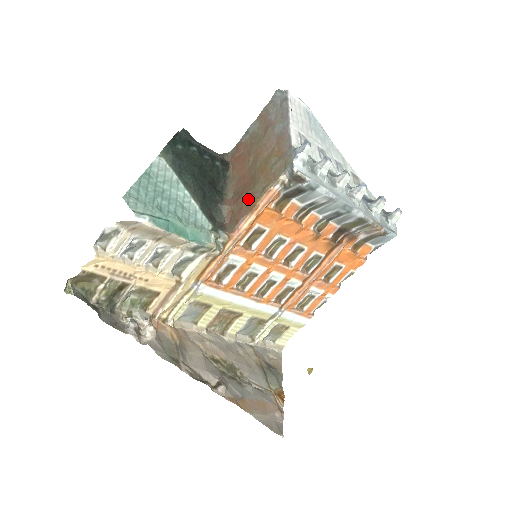
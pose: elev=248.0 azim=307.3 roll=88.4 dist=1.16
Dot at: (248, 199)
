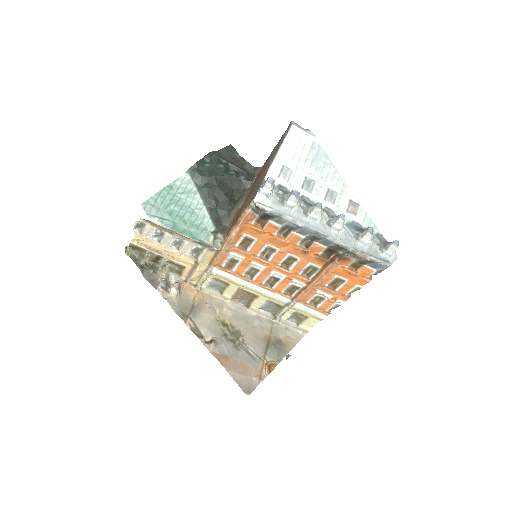
Dot at: (238, 214)
